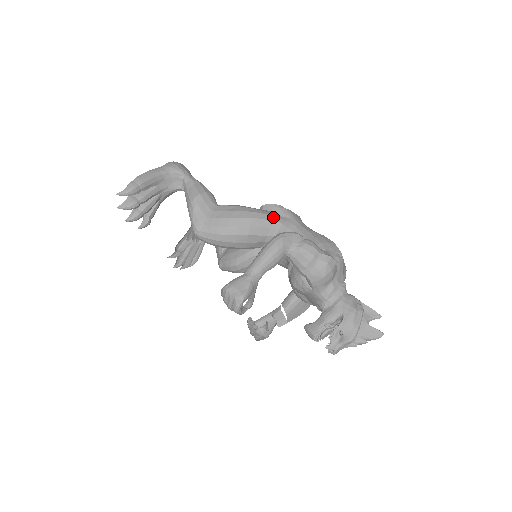
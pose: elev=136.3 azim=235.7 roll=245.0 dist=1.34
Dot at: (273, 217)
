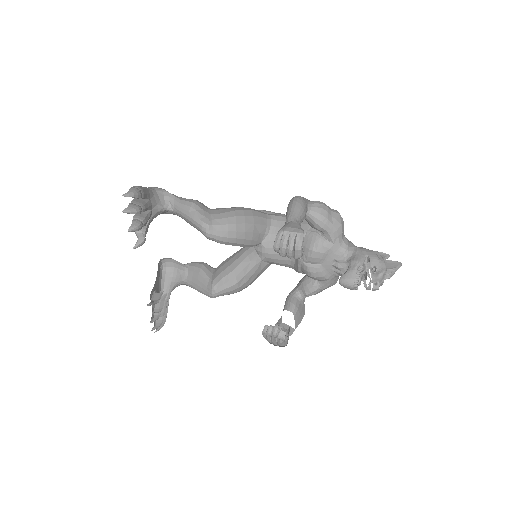
Dot at: (264, 213)
